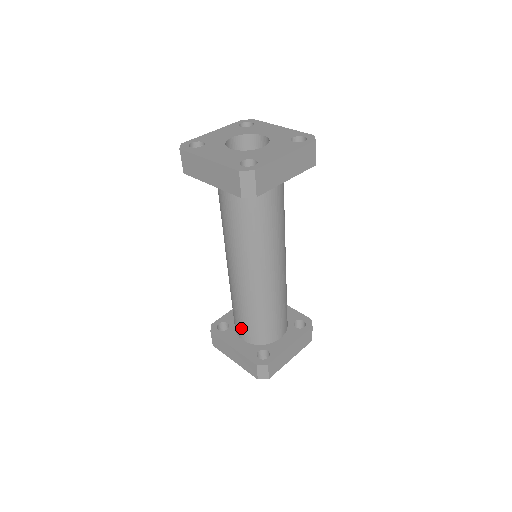
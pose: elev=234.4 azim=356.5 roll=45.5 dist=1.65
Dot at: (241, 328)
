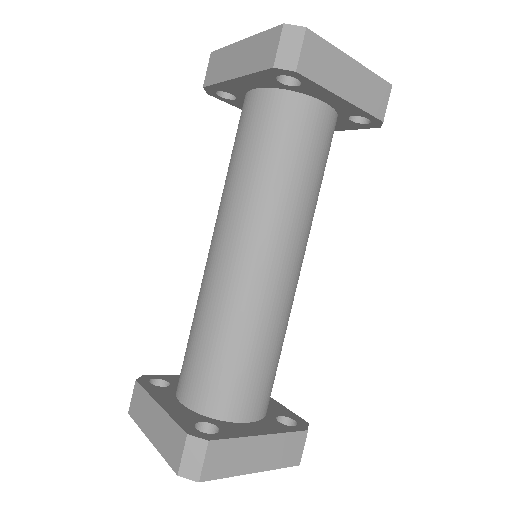
Dot at: (188, 374)
